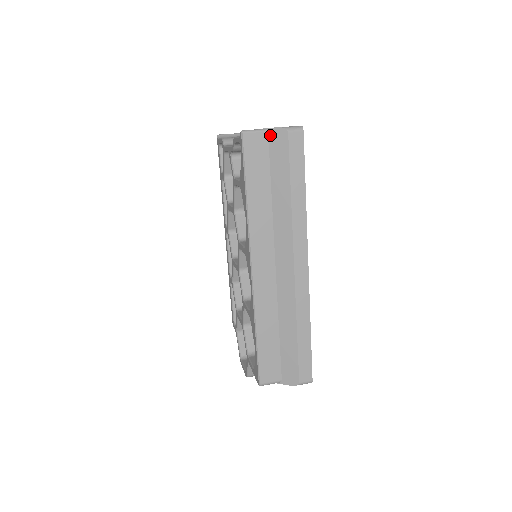
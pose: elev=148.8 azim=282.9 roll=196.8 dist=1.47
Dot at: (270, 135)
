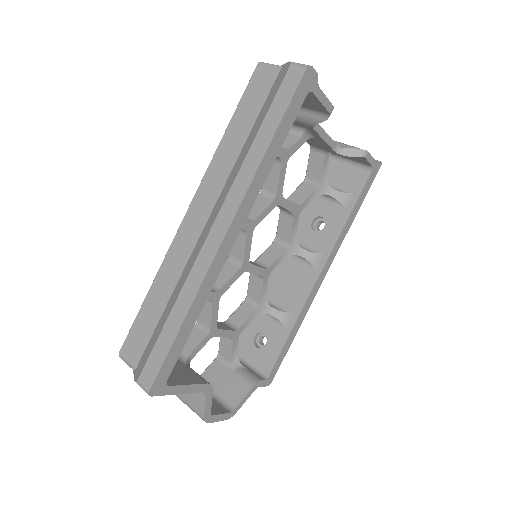
Dot at: (280, 72)
